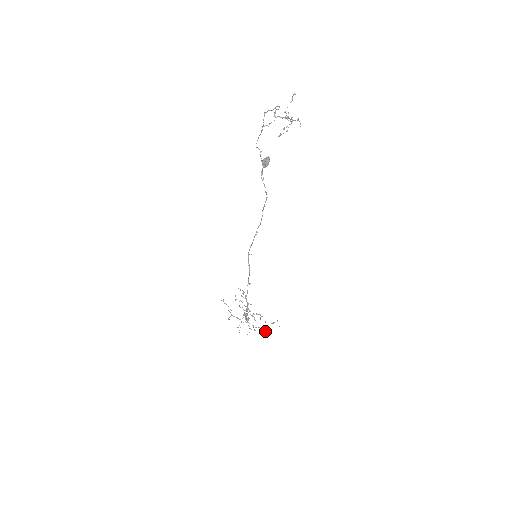
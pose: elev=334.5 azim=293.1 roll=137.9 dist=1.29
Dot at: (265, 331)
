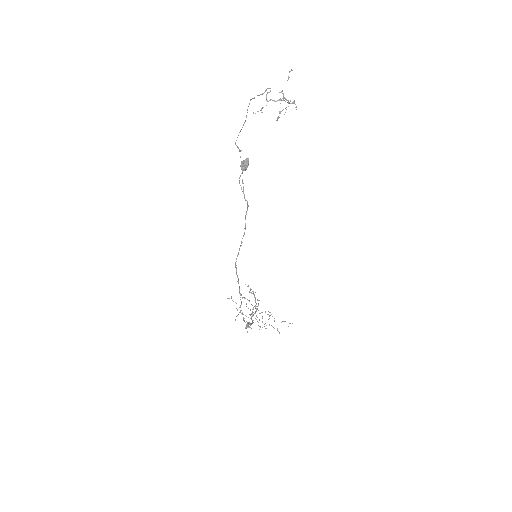
Dot at: occluded
